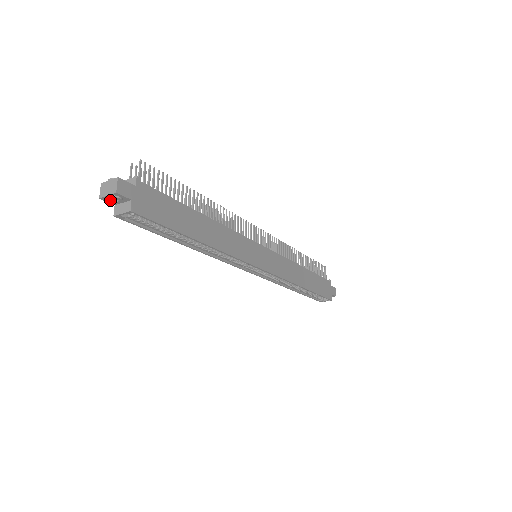
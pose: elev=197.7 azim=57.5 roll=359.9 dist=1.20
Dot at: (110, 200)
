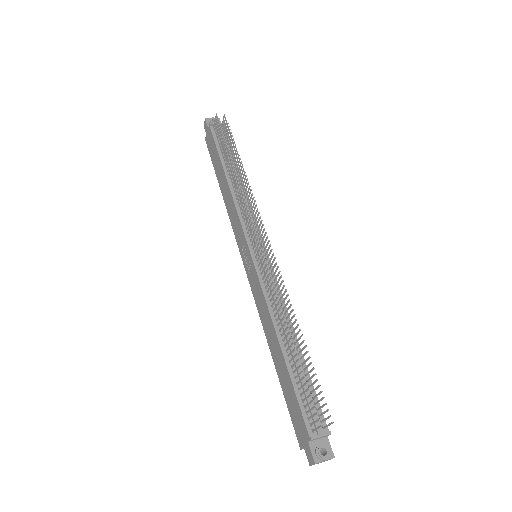
Dot at: occluded
